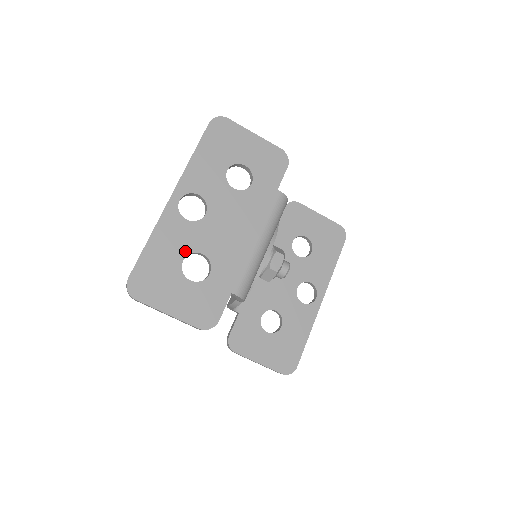
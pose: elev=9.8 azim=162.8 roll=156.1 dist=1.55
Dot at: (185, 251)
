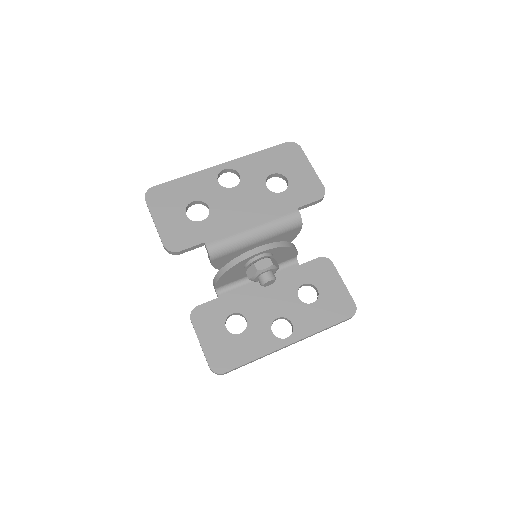
Dot at: (200, 197)
